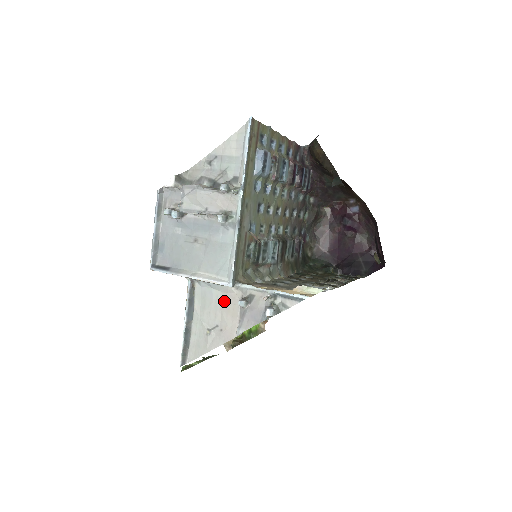
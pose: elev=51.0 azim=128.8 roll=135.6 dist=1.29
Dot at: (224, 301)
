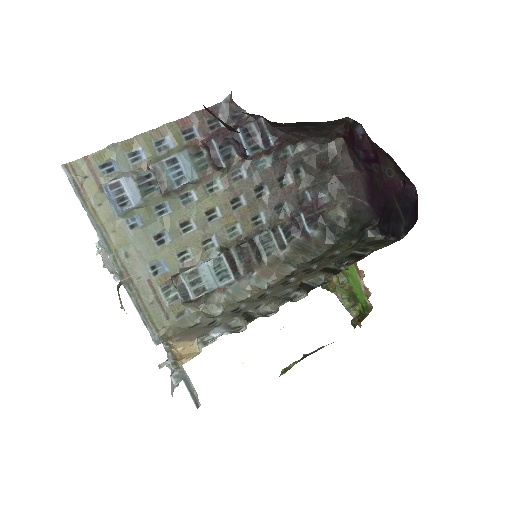
Dot at: occluded
